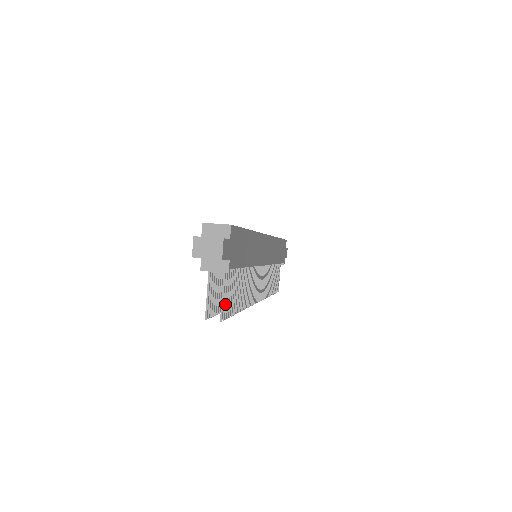
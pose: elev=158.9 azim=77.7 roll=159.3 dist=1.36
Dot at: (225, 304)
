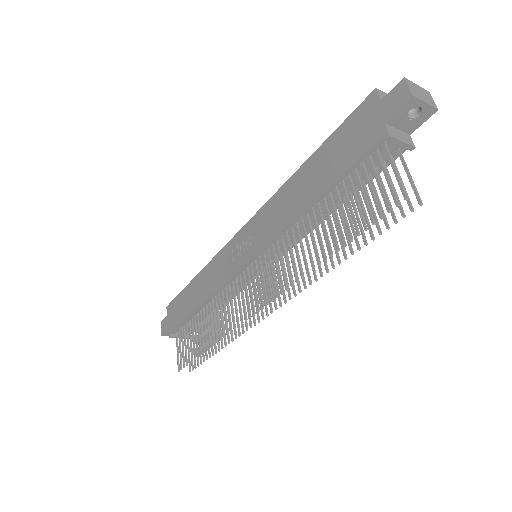
Dot at: occluded
